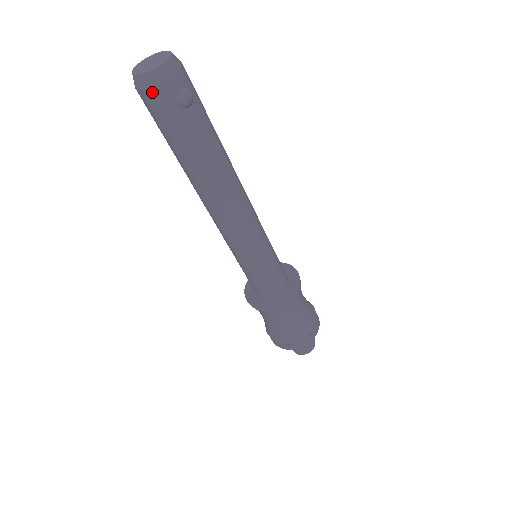
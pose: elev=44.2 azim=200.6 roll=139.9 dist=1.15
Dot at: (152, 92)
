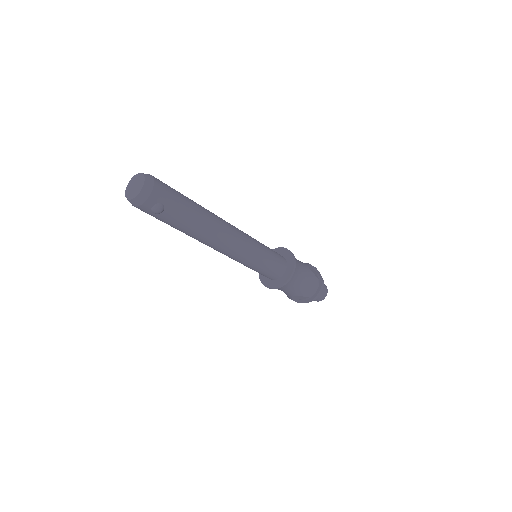
Dot at: (136, 207)
